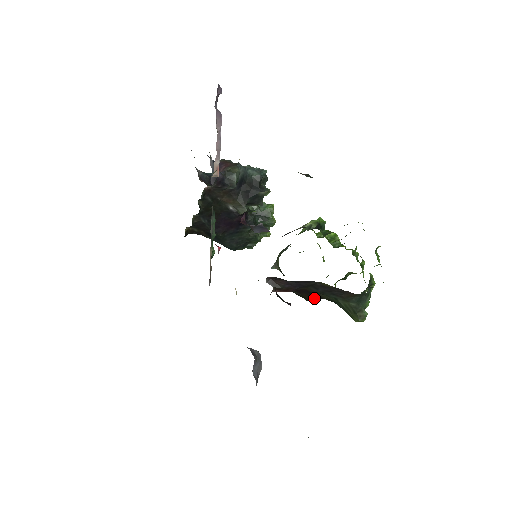
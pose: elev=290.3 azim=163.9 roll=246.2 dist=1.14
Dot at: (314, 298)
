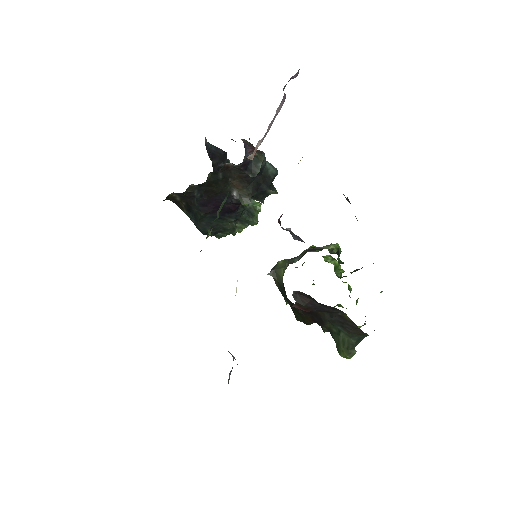
Dot at: (312, 321)
